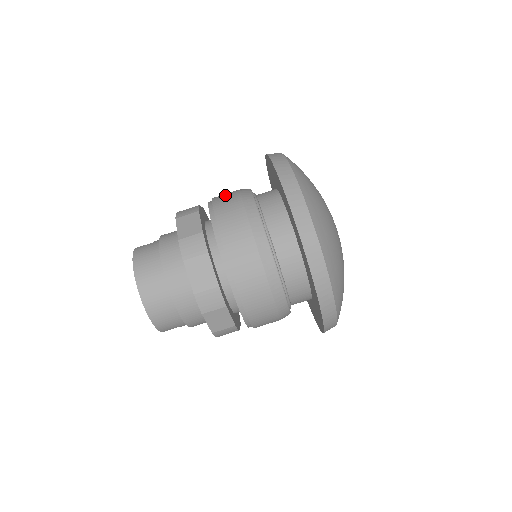
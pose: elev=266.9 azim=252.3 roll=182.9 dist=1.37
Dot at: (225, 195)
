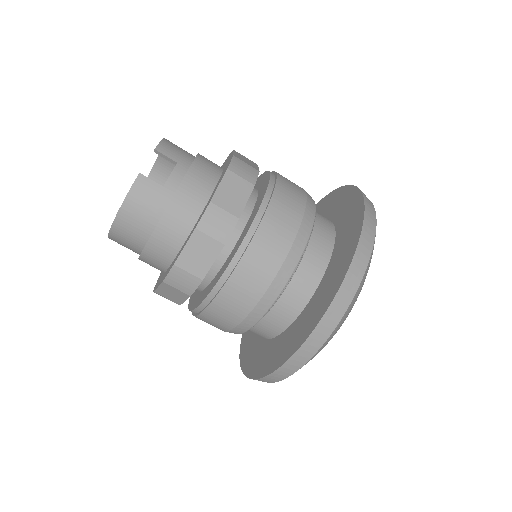
Dot at: (269, 248)
